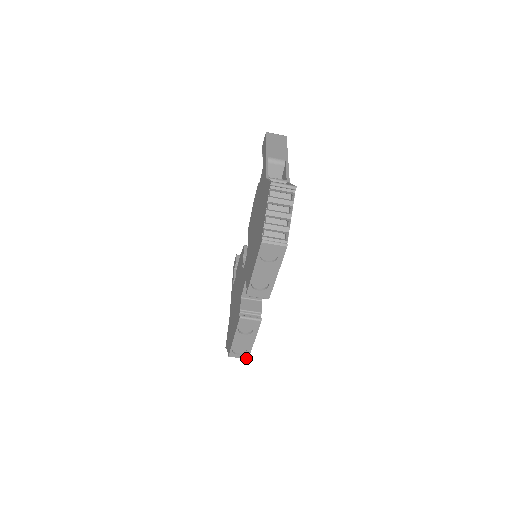
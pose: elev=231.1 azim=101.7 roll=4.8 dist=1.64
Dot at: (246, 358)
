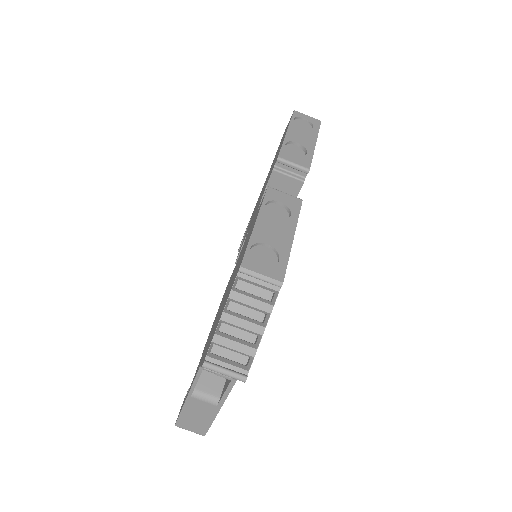
Dot at: (278, 279)
